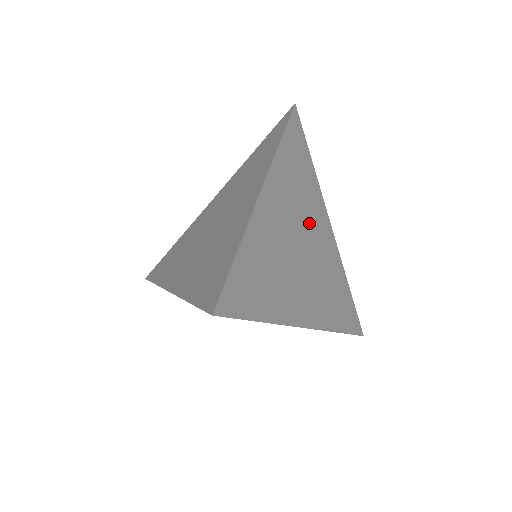
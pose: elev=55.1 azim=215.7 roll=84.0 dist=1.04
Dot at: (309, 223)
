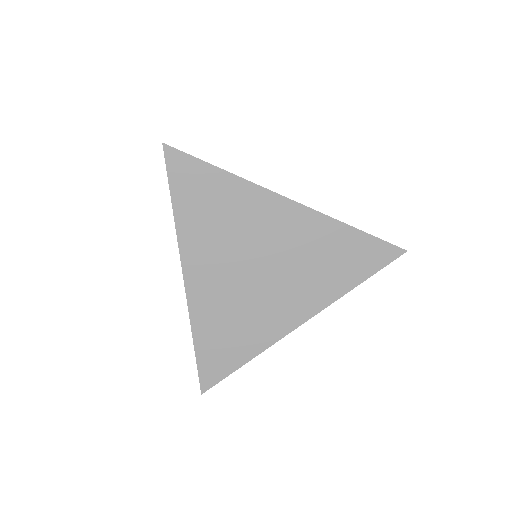
Dot at: (255, 239)
